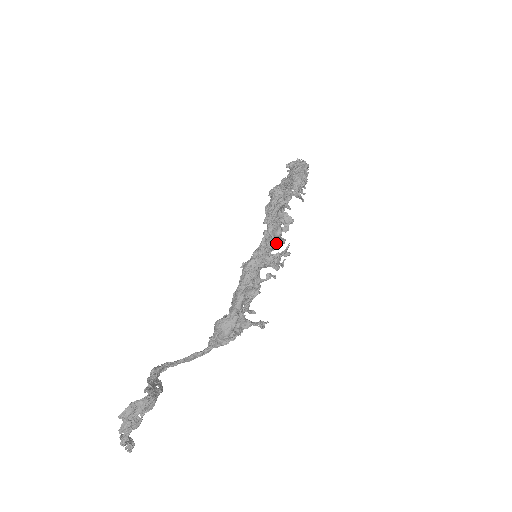
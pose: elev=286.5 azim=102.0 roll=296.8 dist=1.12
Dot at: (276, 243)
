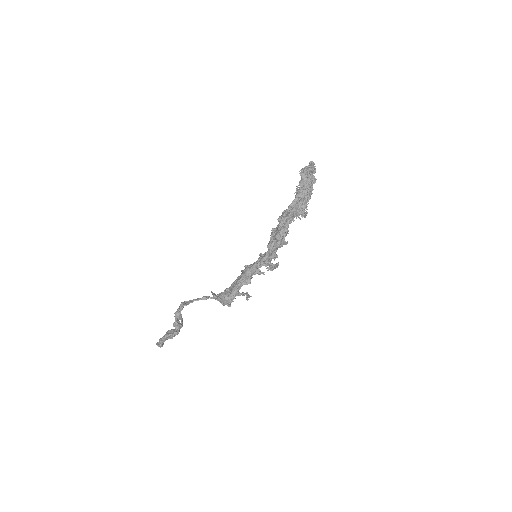
Dot at: (271, 258)
